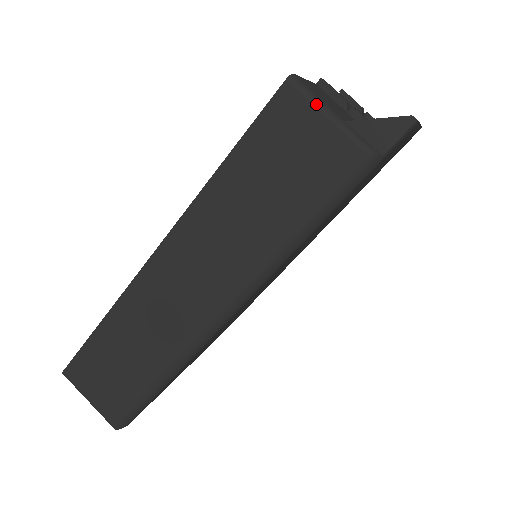
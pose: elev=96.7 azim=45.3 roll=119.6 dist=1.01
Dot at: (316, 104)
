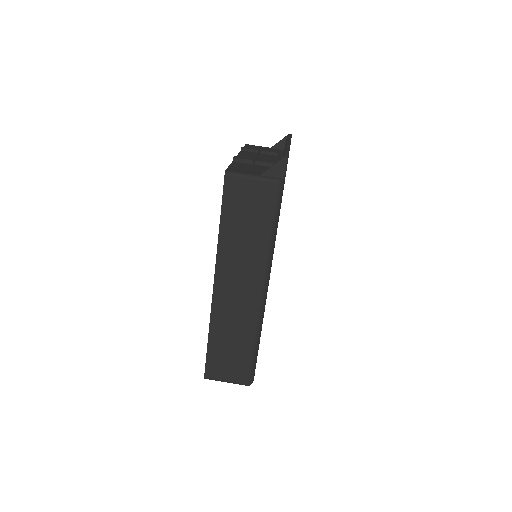
Dot at: (244, 177)
